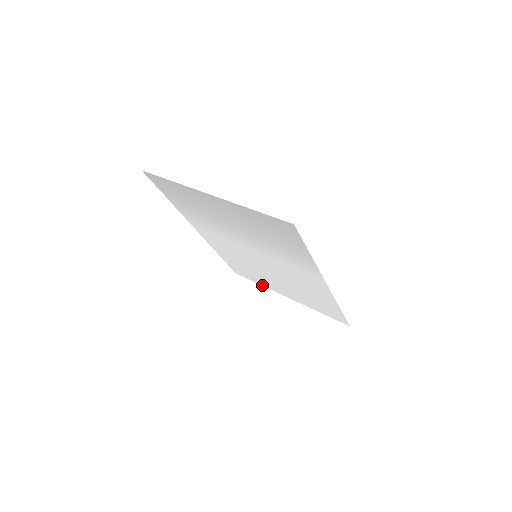
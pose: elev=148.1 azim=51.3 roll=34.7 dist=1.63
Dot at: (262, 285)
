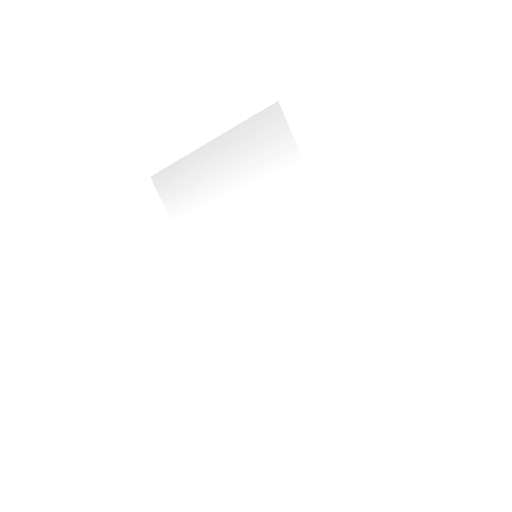
Dot at: (271, 360)
